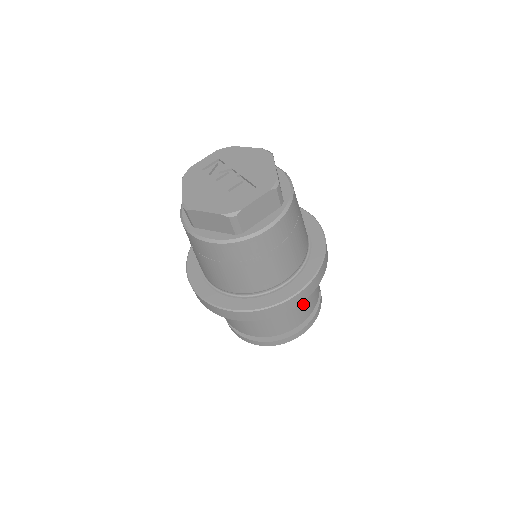
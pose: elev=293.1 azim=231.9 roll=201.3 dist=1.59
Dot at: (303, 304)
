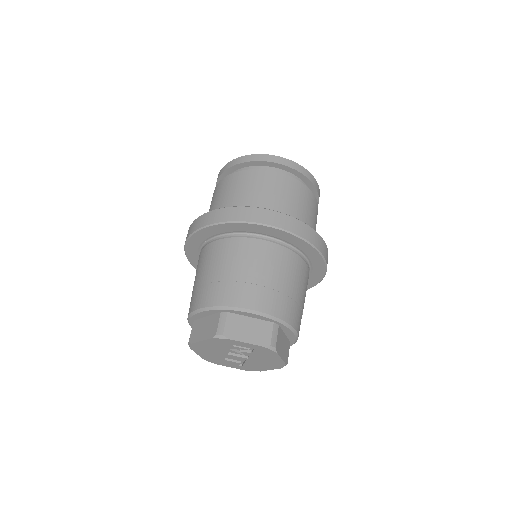
Dot at: occluded
